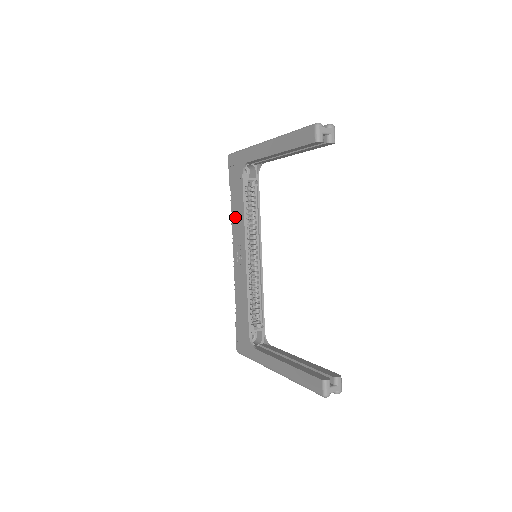
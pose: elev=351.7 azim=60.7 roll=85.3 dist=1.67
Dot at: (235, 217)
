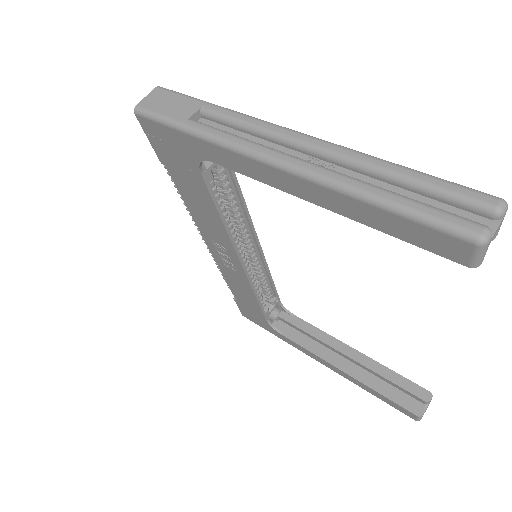
Dot at: (197, 212)
